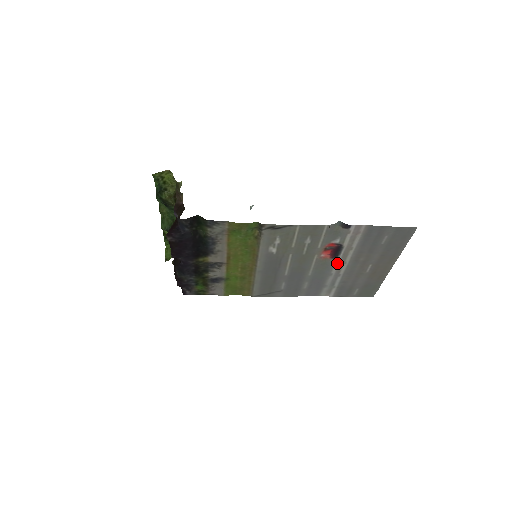
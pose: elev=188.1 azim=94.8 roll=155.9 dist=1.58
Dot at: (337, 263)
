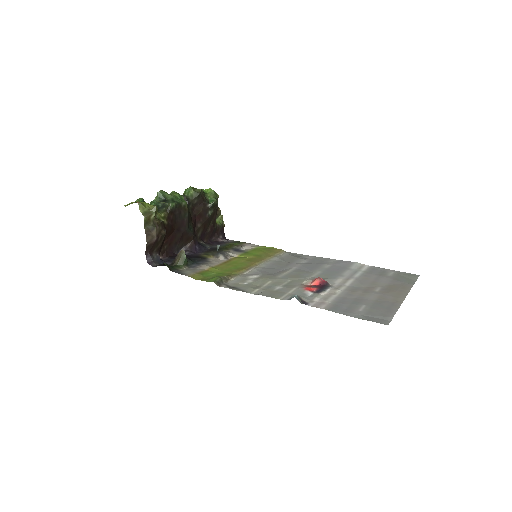
Dot at: (336, 283)
